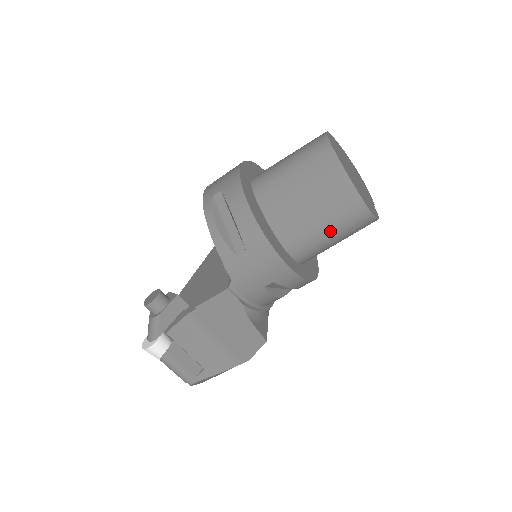
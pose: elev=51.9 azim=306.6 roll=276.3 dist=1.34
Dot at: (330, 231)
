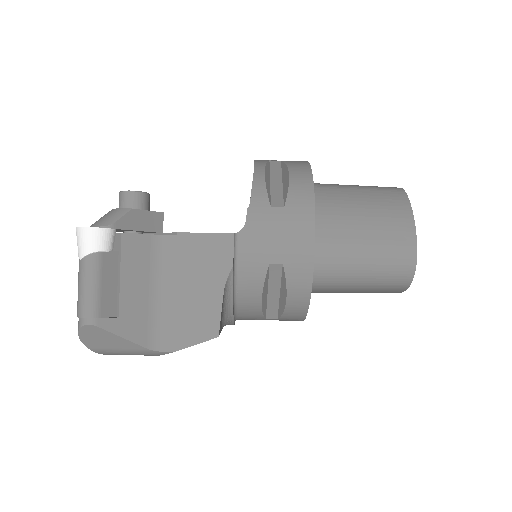
Dot at: (368, 257)
